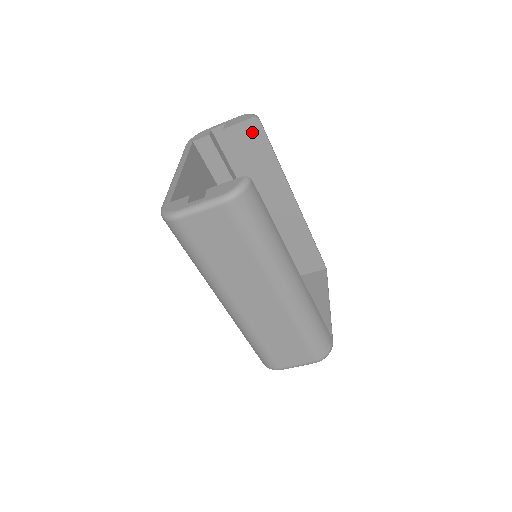
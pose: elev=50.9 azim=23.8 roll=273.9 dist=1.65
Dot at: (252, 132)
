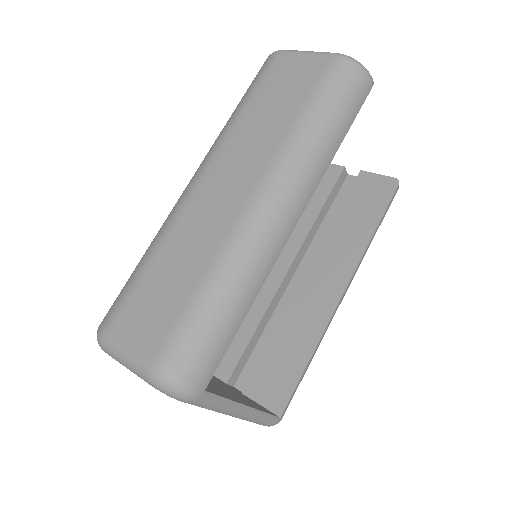
Dot at: (381, 189)
